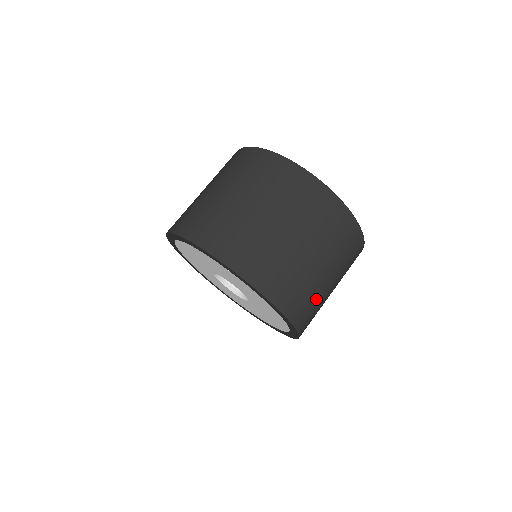
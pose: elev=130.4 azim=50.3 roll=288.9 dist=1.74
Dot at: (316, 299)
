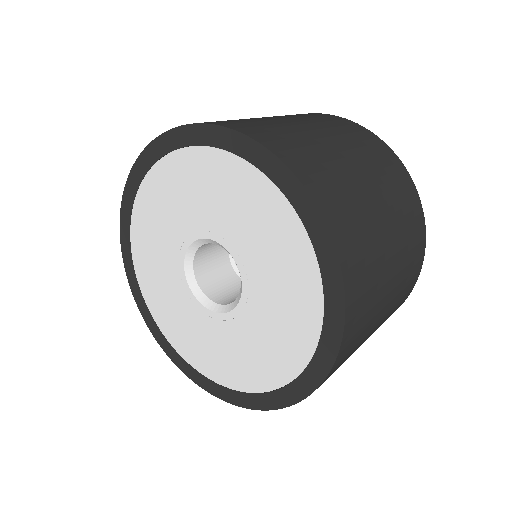
Dot at: (374, 268)
